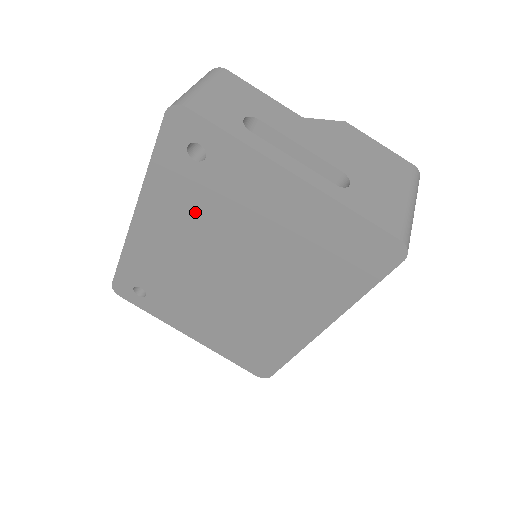
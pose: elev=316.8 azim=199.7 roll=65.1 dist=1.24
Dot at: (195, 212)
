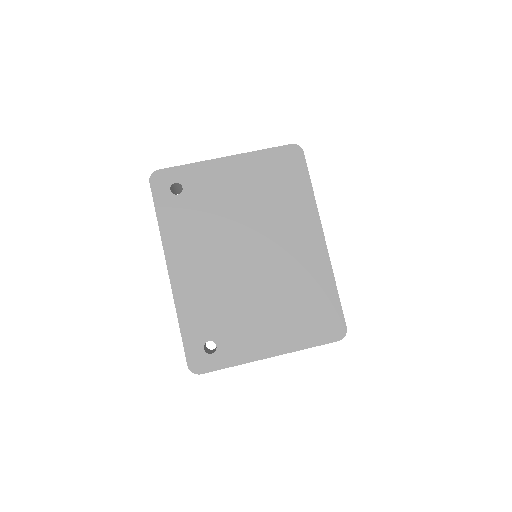
Dot at: (199, 228)
